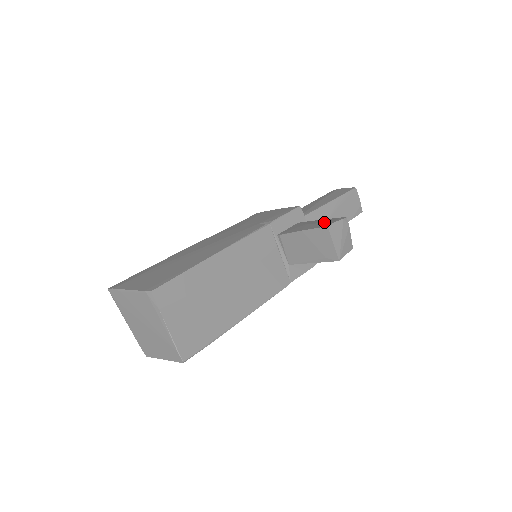
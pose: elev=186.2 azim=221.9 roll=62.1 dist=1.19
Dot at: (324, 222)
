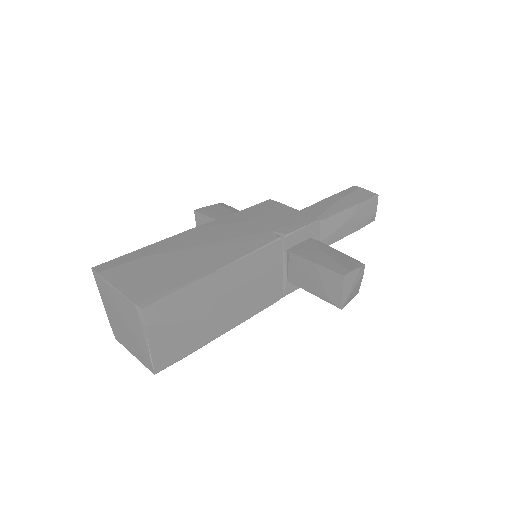
Dot at: (341, 262)
